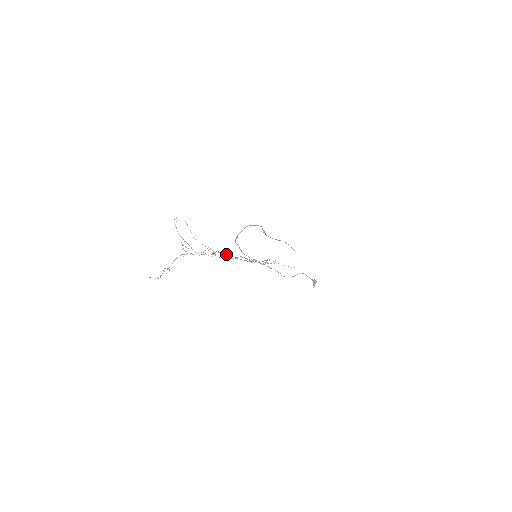
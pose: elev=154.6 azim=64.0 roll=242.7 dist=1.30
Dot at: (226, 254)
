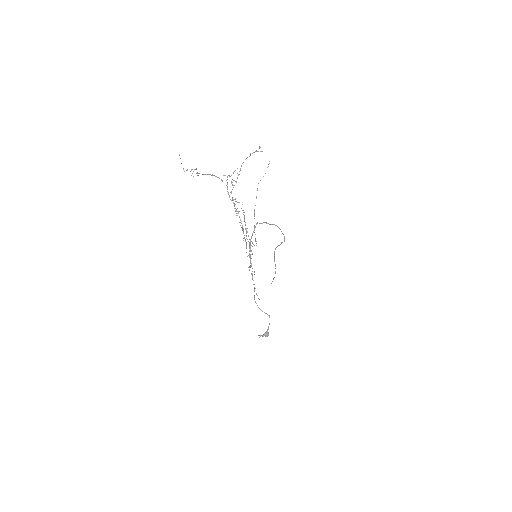
Dot at: occluded
